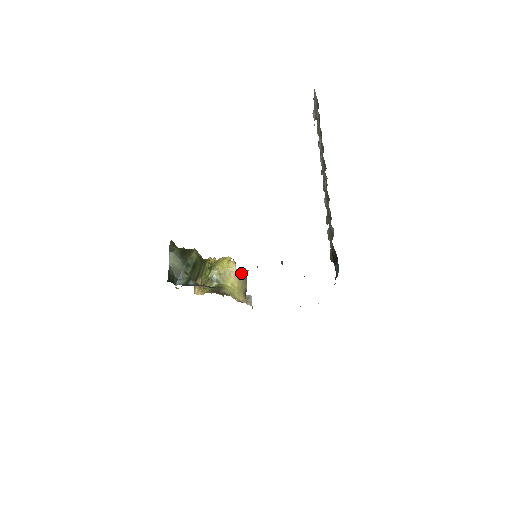
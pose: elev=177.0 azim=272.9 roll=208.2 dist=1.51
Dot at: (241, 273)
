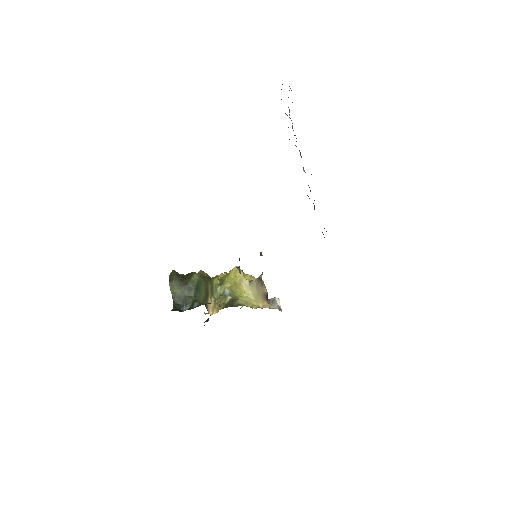
Dot at: occluded
